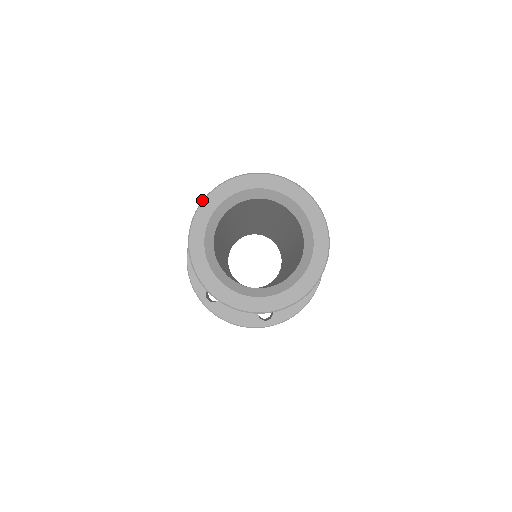
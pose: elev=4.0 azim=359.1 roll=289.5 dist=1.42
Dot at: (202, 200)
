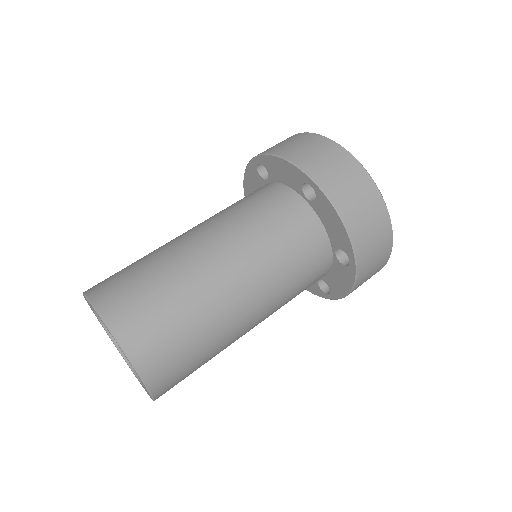
Dot at: (86, 296)
